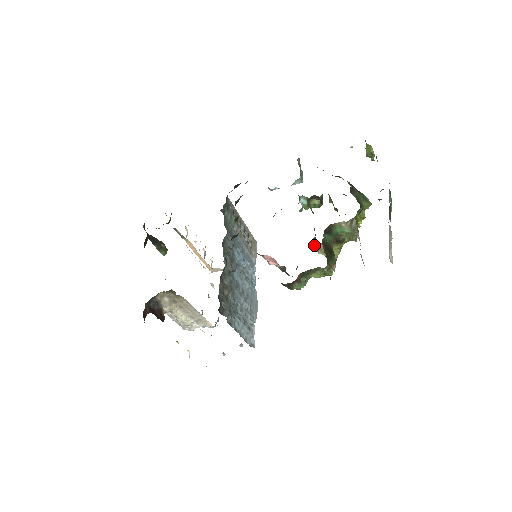
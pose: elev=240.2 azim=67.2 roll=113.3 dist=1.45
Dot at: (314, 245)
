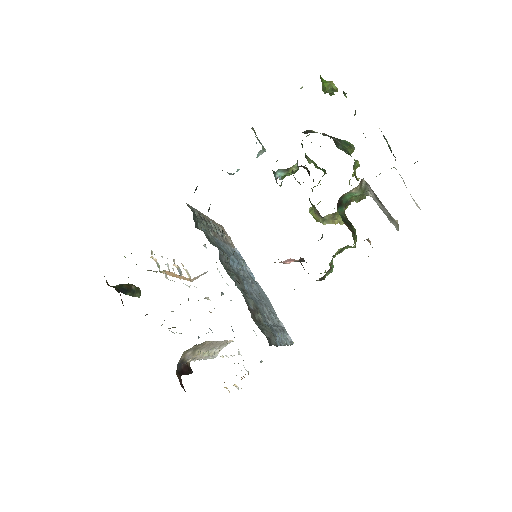
Dot at: (317, 219)
